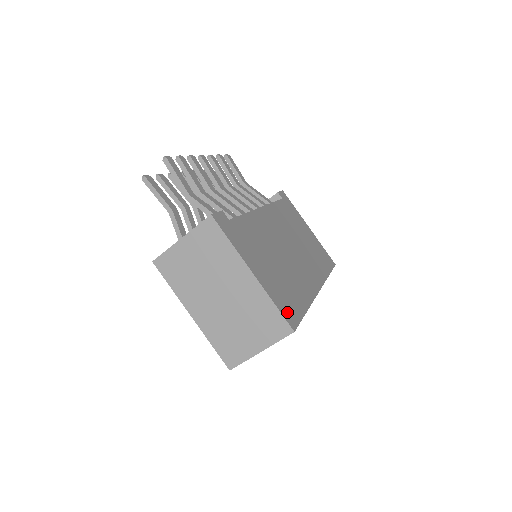
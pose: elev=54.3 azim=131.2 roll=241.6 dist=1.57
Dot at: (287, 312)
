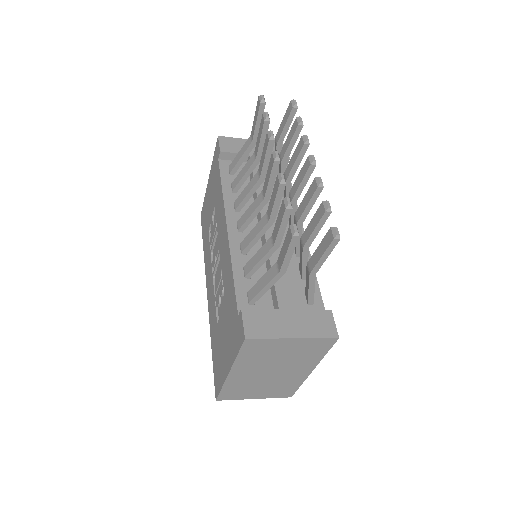
Dot at: occluded
